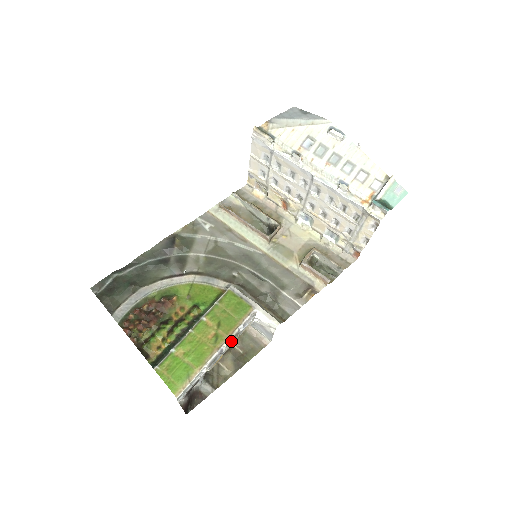
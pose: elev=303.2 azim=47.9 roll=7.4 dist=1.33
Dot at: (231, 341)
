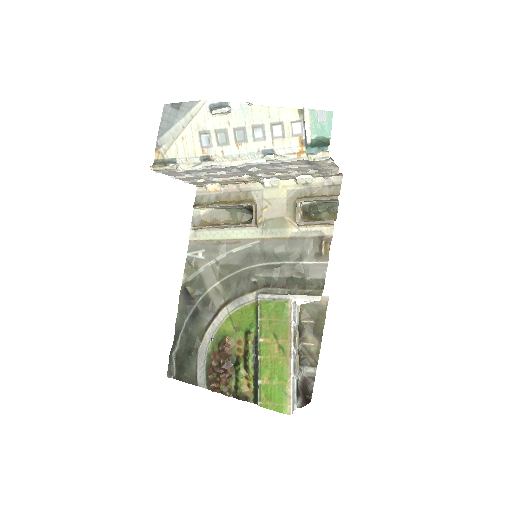
Dot at: (295, 341)
